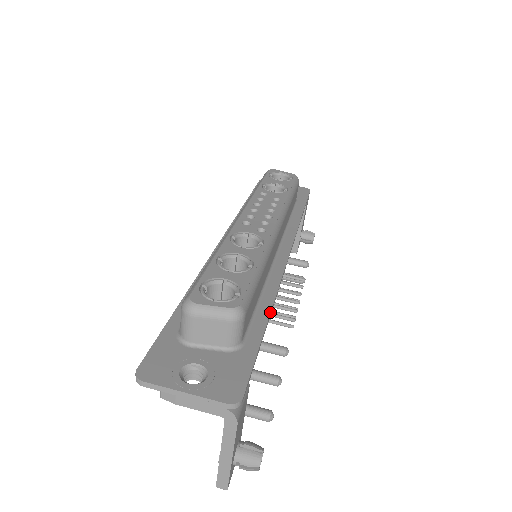
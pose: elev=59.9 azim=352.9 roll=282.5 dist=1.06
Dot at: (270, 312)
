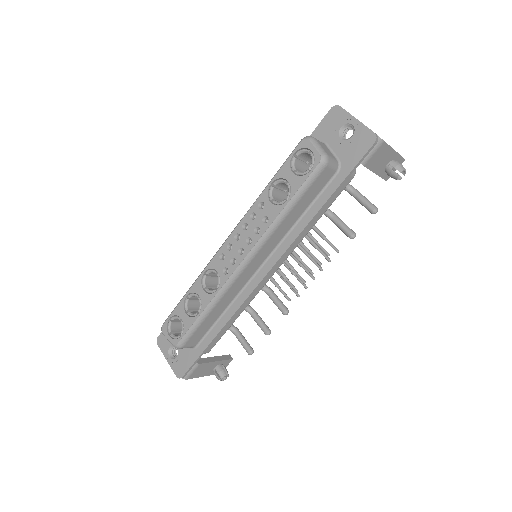
Dot at: (220, 330)
